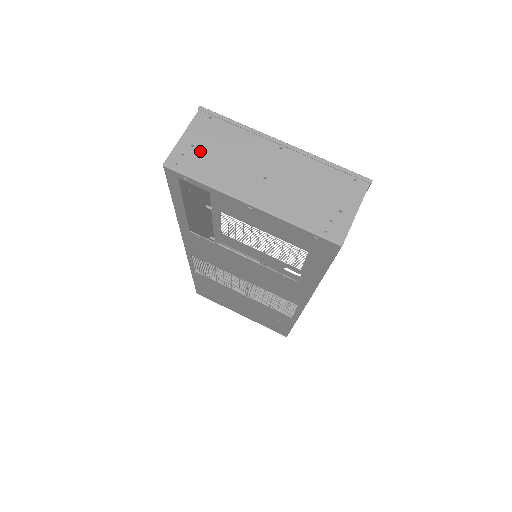
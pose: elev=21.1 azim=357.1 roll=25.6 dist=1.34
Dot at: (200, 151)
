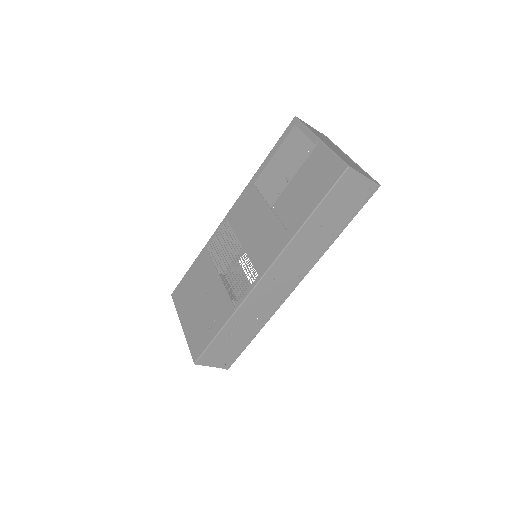
Dot at: (313, 129)
